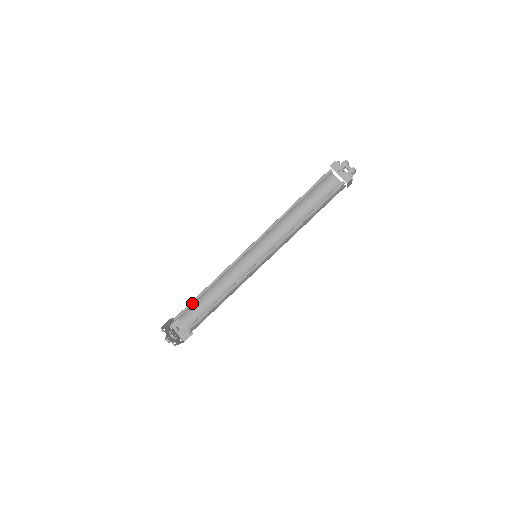
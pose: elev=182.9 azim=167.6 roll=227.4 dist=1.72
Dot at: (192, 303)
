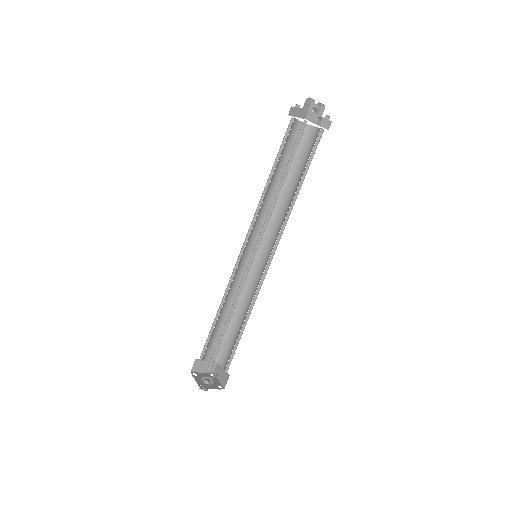
Dot at: (217, 345)
